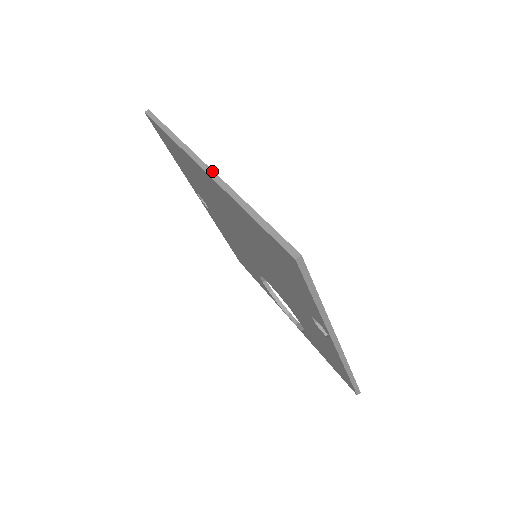
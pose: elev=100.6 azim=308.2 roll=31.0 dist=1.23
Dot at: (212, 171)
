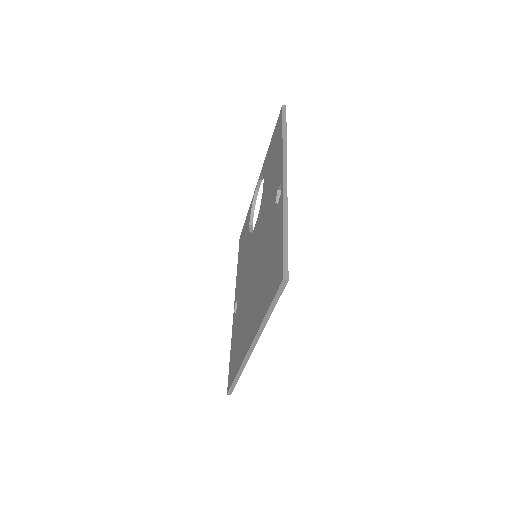
Dot at: (251, 353)
